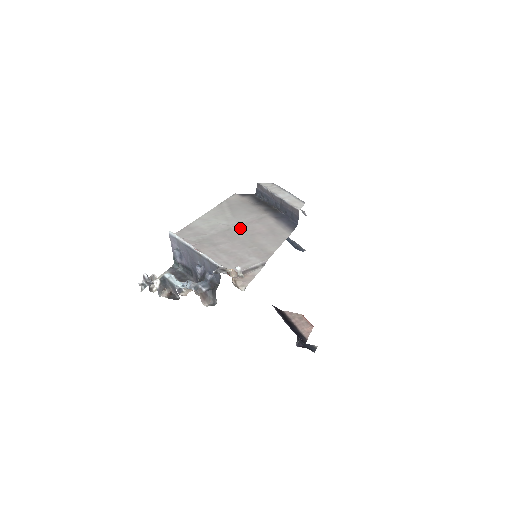
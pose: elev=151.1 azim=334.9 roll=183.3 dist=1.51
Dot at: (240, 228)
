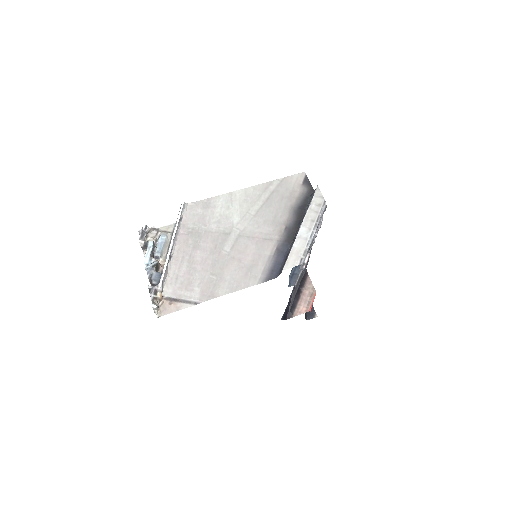
Dot at: (236, 240)
